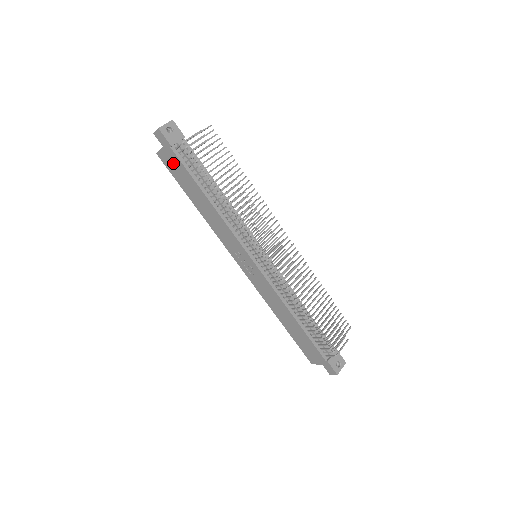
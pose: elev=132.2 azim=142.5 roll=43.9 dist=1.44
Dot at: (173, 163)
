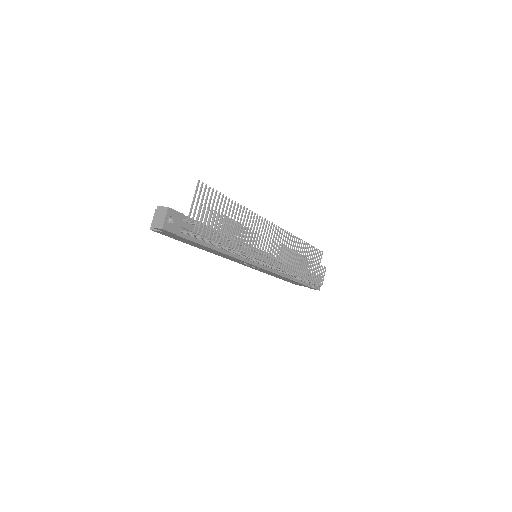
Dot at: (176, 237)
